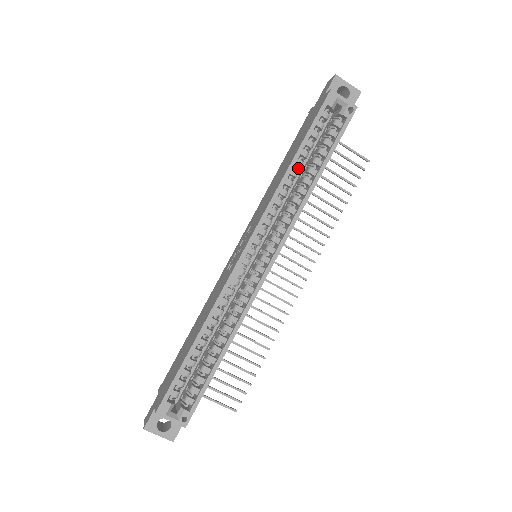
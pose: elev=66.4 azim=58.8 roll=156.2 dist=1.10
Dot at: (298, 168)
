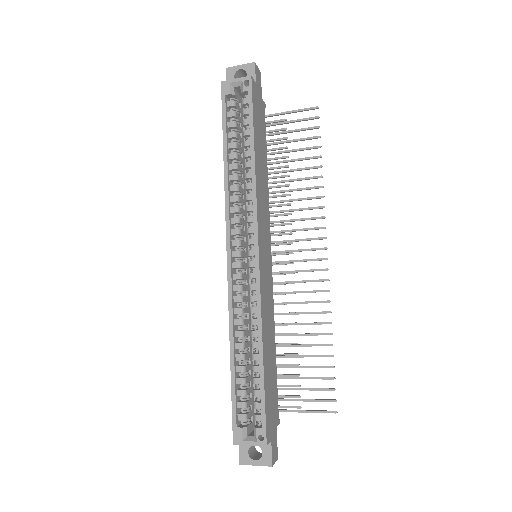
Dot at: (236, 160)
